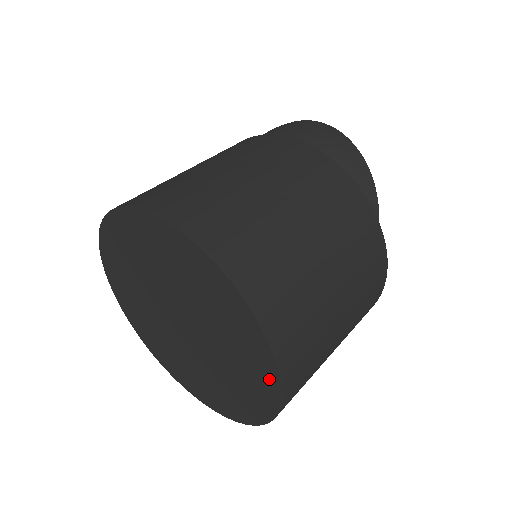
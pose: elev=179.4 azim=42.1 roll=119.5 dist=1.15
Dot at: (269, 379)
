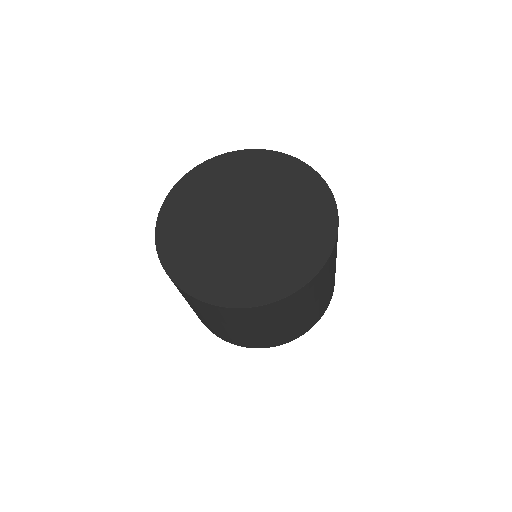
Dot at: (324, 242)
